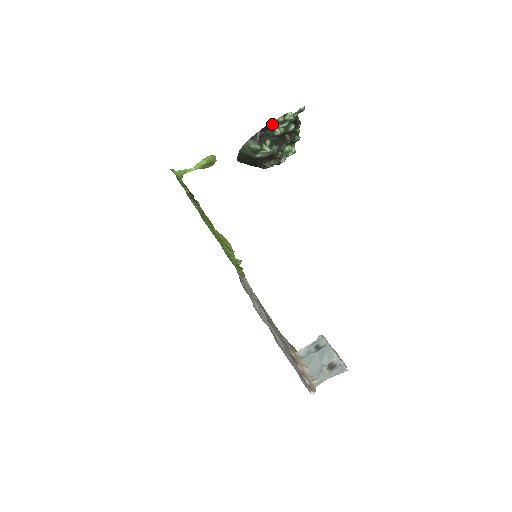
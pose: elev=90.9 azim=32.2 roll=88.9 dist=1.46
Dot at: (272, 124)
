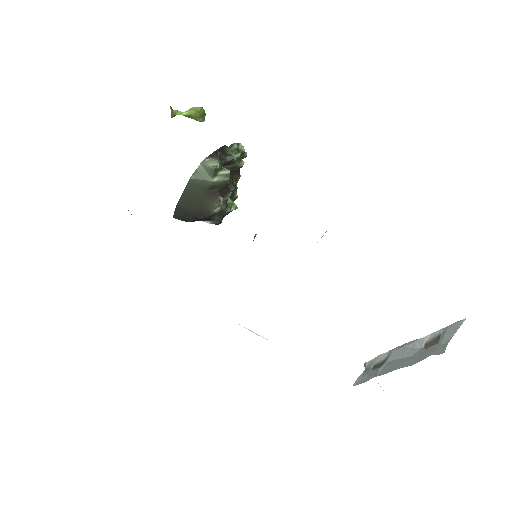
Dot at: (227, 149)
